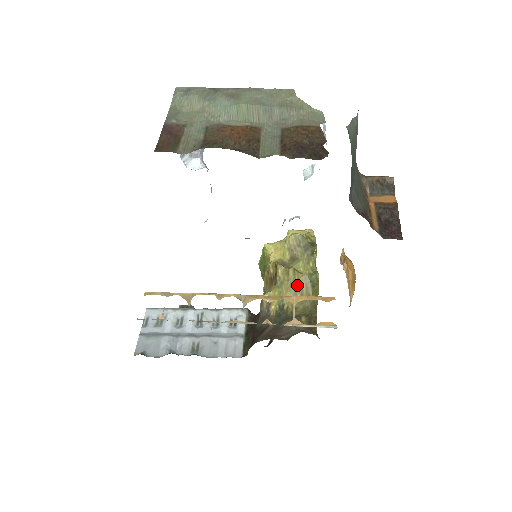
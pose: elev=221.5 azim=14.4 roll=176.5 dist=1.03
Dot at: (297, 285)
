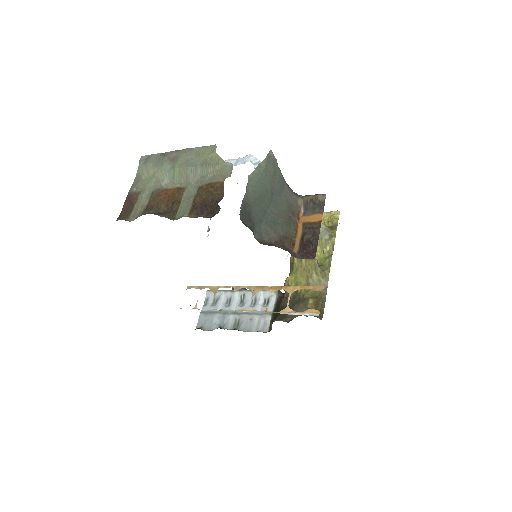
Dot at: (308, 271)
